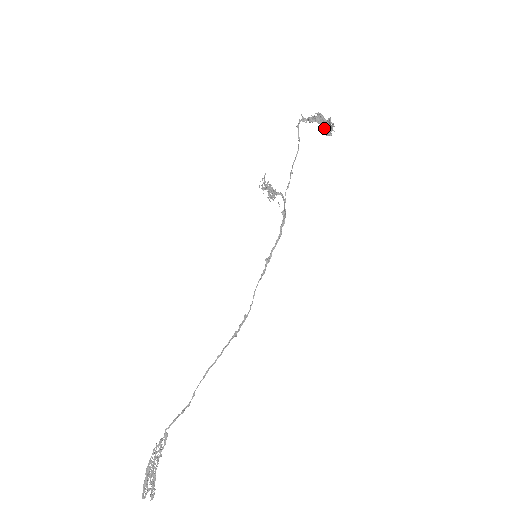
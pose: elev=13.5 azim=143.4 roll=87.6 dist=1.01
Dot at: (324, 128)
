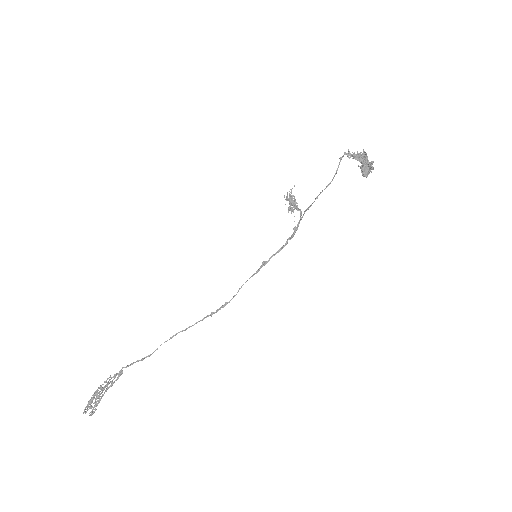
Dot at: (363, 168)
